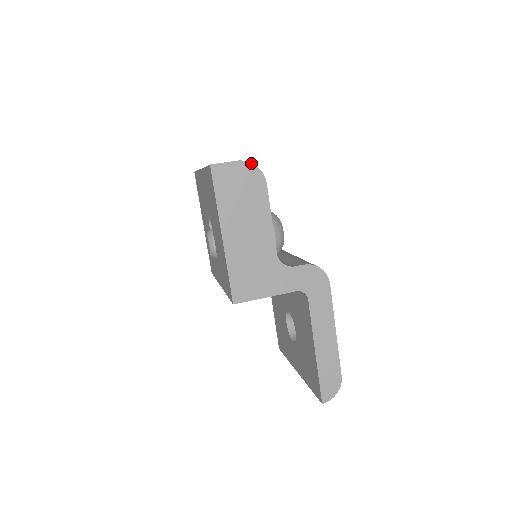
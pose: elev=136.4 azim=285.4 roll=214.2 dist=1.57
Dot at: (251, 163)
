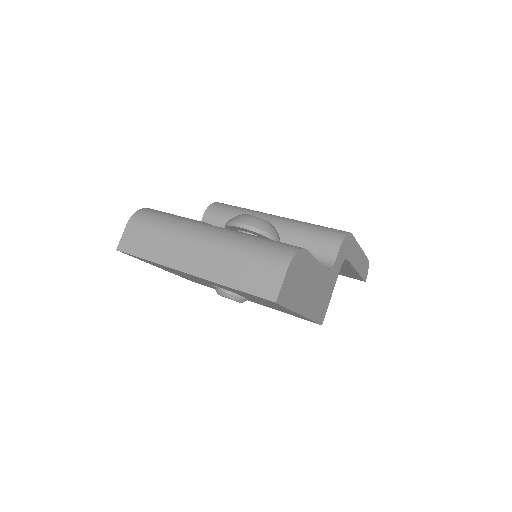
Dot at: (294, 257)
